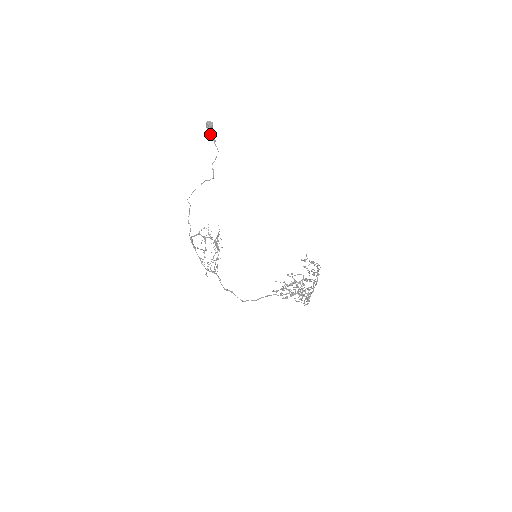
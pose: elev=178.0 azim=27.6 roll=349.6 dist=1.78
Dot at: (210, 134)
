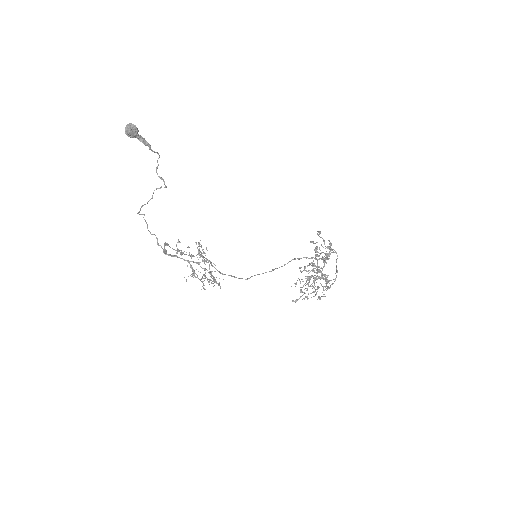
Dot at: occluded
